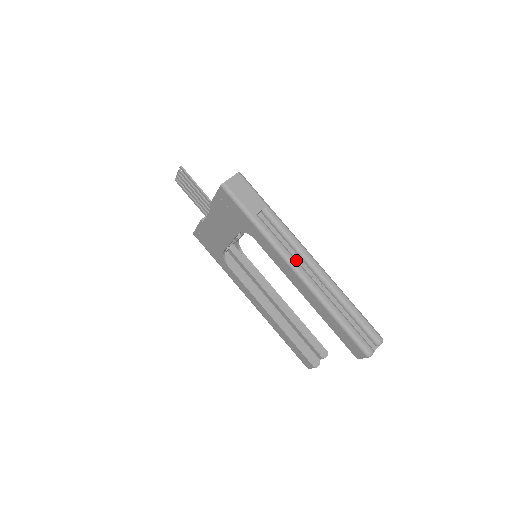
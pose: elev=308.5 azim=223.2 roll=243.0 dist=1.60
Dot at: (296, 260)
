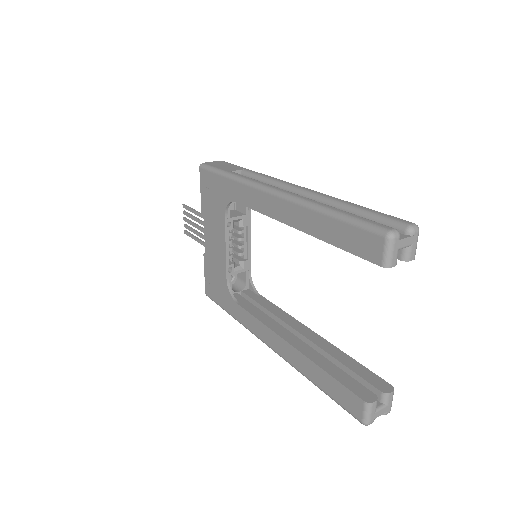
Dot at: (274, 186)
